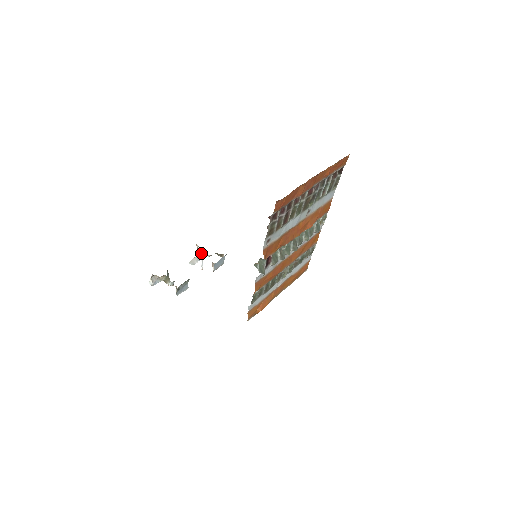
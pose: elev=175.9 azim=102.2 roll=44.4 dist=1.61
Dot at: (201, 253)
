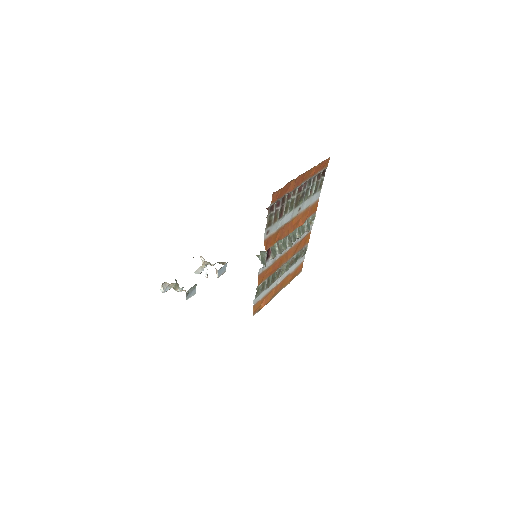
Dot at: (205, 263)
